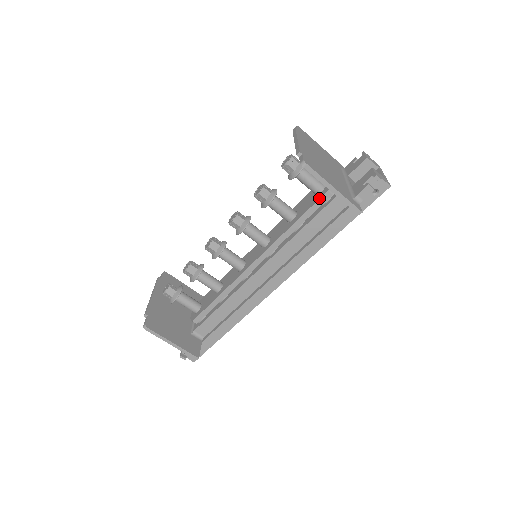
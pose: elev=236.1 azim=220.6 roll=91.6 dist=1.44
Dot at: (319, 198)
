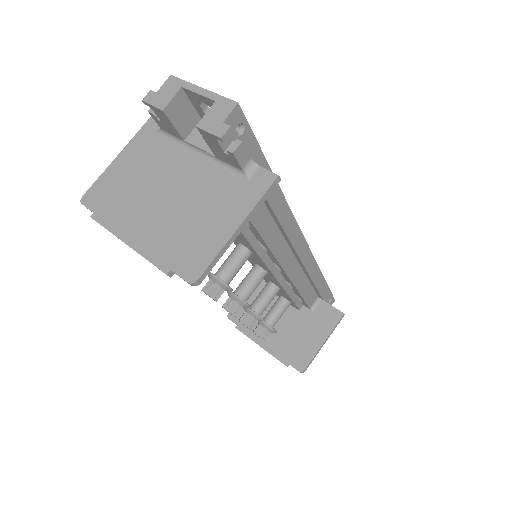
Dot at: occluded
